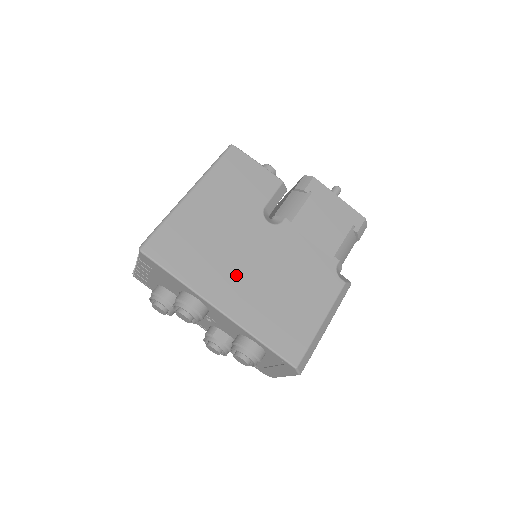
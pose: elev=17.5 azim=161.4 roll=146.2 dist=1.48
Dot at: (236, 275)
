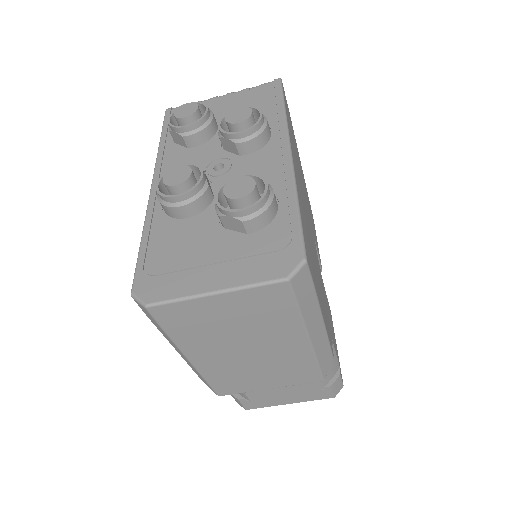
Dot at: occluded
